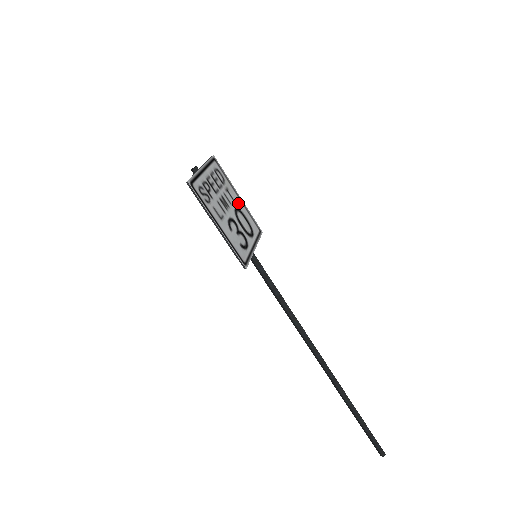
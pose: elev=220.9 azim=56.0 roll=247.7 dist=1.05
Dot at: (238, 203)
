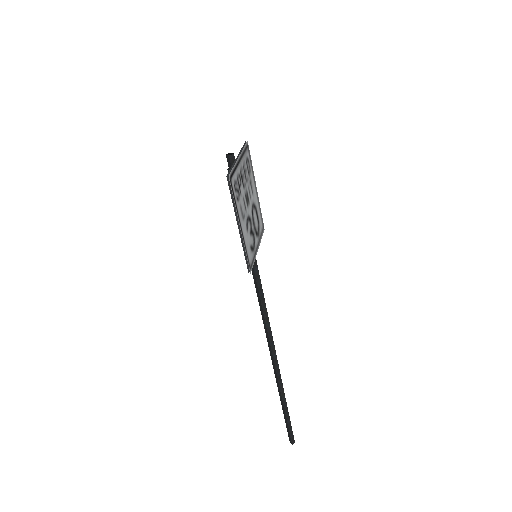
Dot at: (255, 197)
